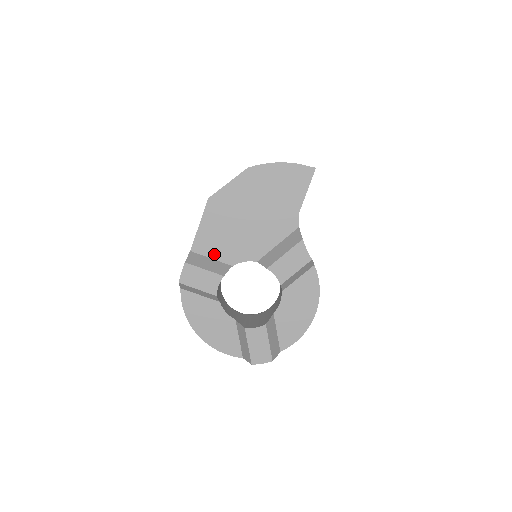
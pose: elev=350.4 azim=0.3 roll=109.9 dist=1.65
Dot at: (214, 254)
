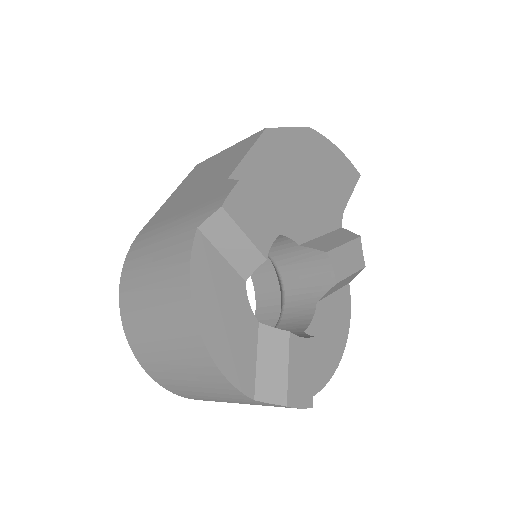
Dot at: occluded
